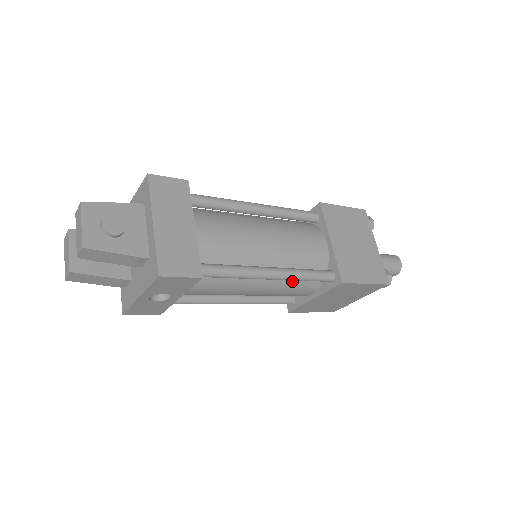
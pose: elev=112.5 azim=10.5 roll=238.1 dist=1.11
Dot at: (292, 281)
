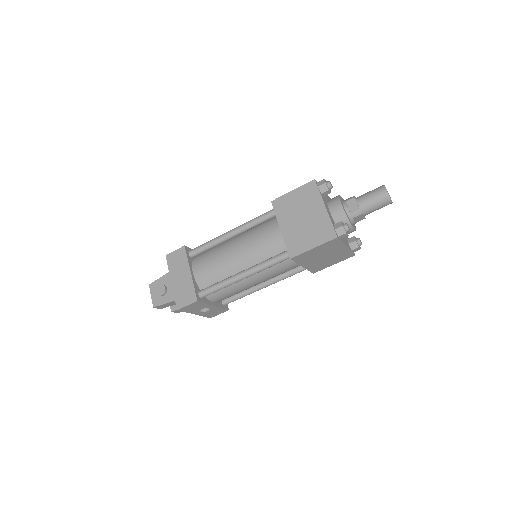
Dot at: (270, 268)
